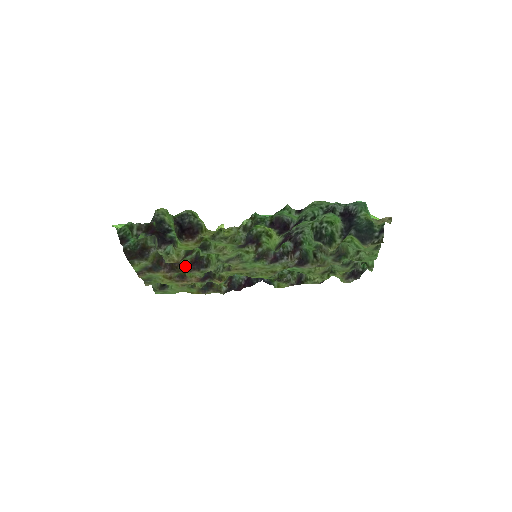
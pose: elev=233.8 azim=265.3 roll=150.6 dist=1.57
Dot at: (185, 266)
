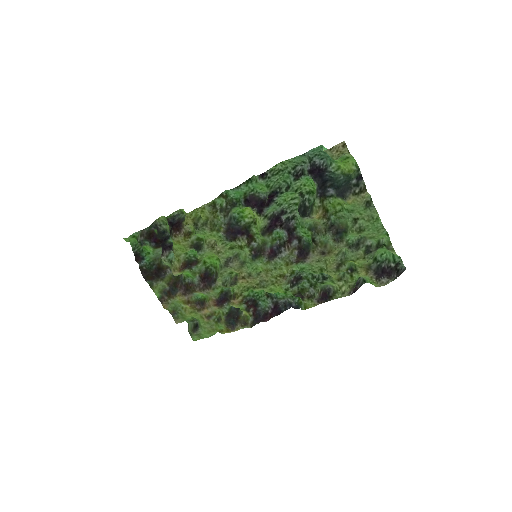
Dot at: (197, 284)
